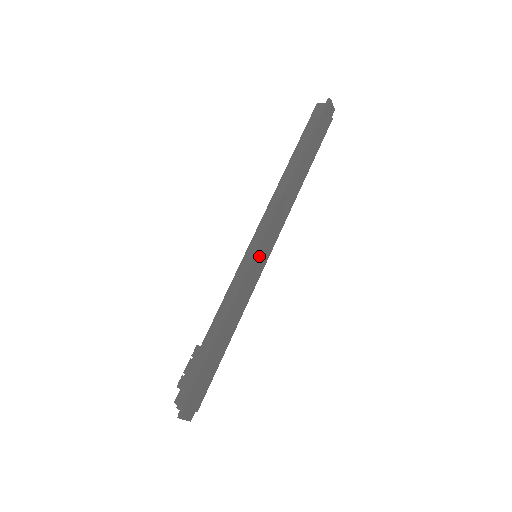
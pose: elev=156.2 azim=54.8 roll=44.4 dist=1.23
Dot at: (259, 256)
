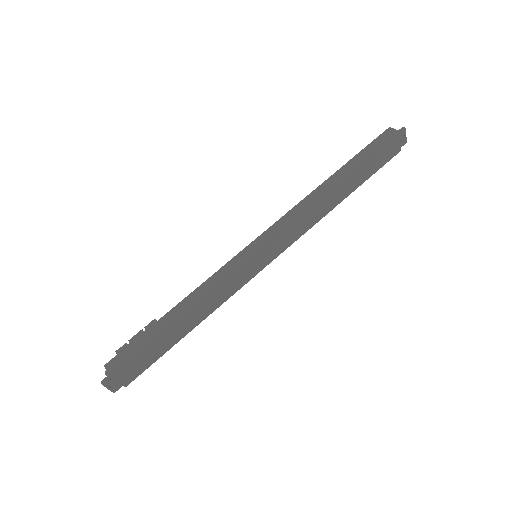
Dot at: (258, 257)
